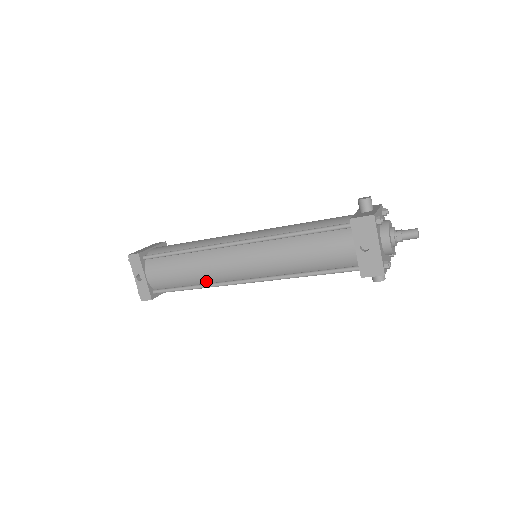
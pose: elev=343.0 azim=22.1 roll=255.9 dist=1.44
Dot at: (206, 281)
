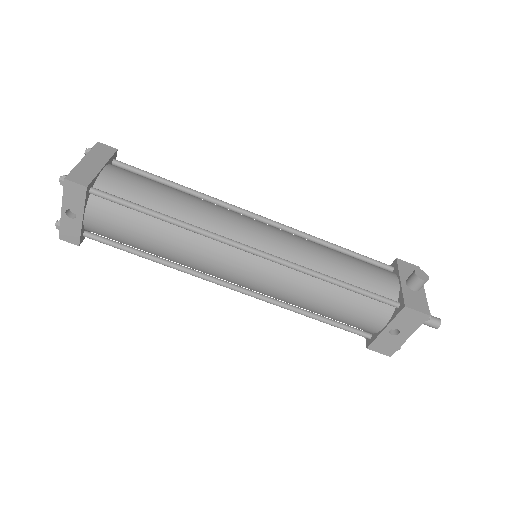
Dot at: (178, 262)
